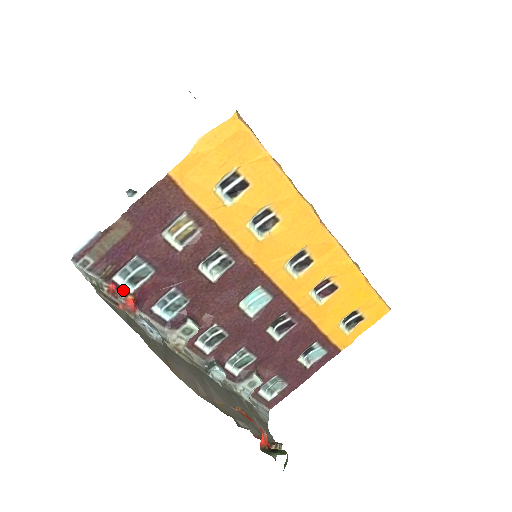
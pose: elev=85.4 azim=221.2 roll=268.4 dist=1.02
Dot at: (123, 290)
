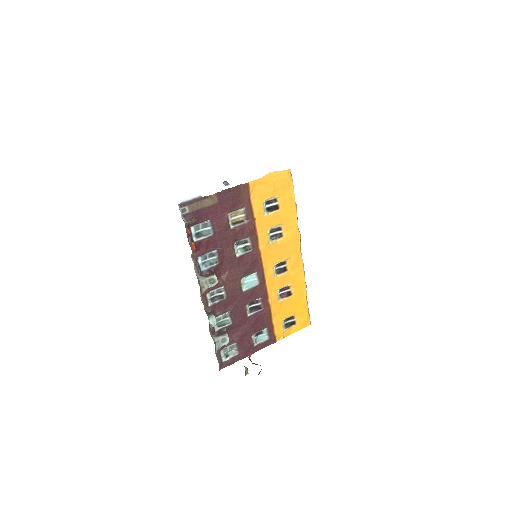
Dot at: (192, 237)
